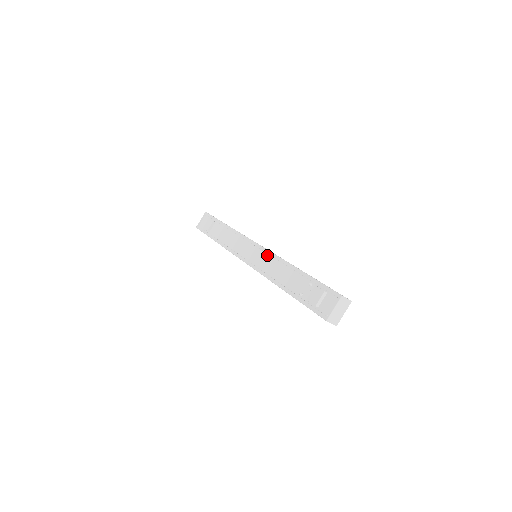
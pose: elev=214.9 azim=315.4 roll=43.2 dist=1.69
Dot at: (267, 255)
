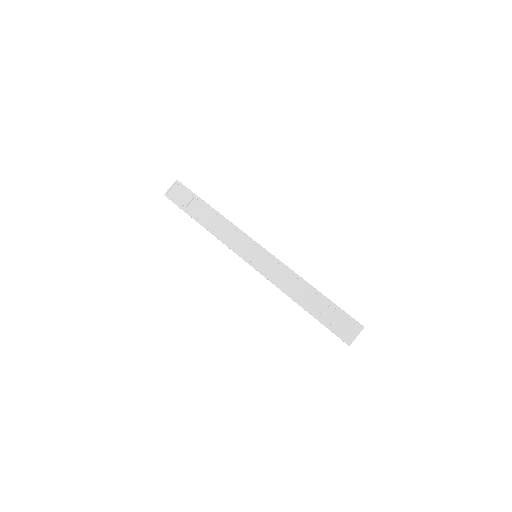
Dot at: (275, 262)
